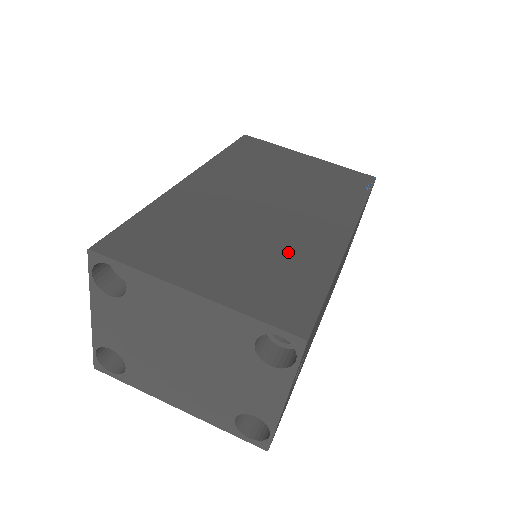
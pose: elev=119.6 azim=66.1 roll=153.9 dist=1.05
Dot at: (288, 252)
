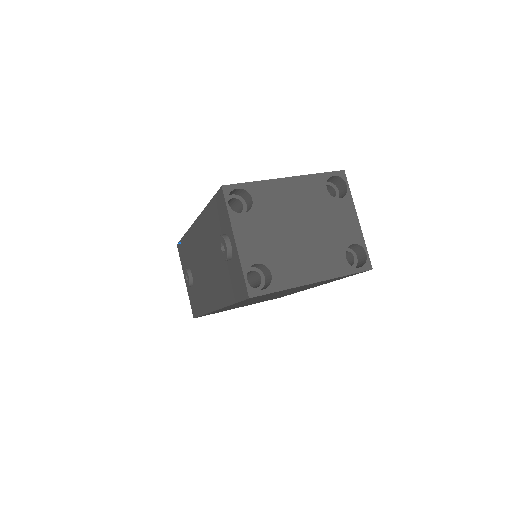
Dot at: occluded
